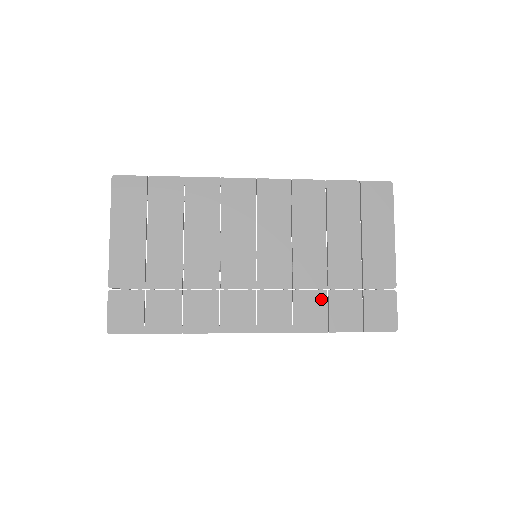
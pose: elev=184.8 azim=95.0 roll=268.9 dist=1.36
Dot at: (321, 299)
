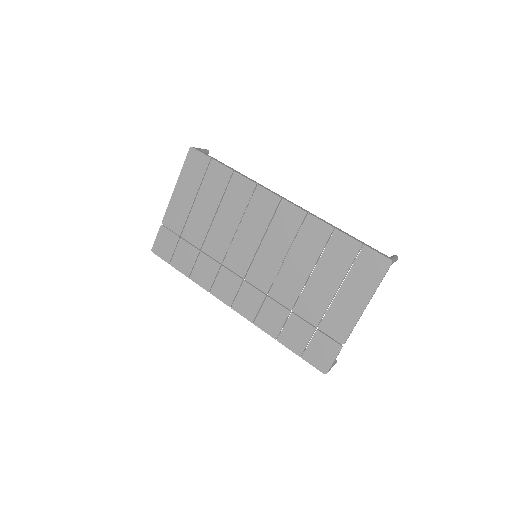
Dot at: (283, 315)
